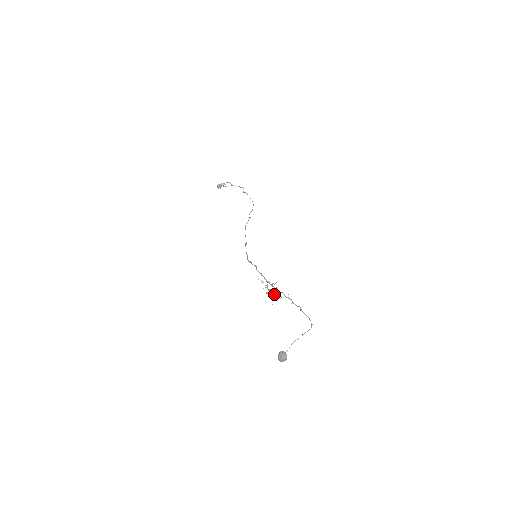
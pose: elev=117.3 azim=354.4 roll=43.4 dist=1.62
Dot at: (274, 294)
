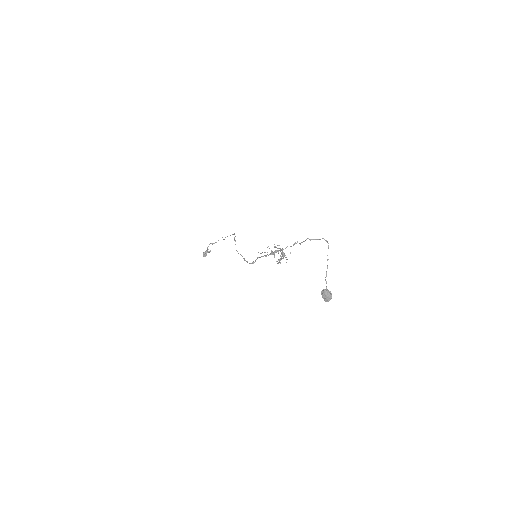
Dot at: (283, 255)
